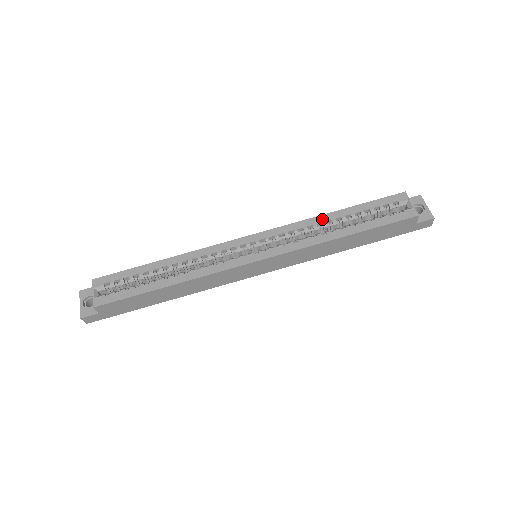
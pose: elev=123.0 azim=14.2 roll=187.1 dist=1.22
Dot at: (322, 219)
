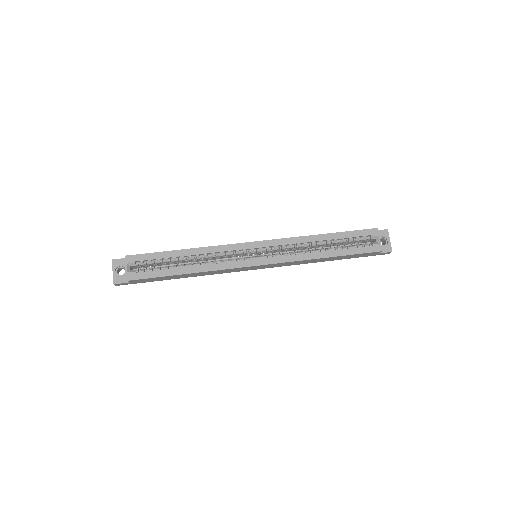
Dot at: (312, 239)
